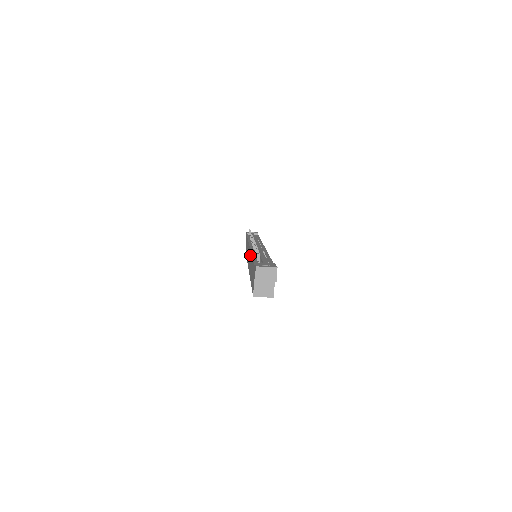
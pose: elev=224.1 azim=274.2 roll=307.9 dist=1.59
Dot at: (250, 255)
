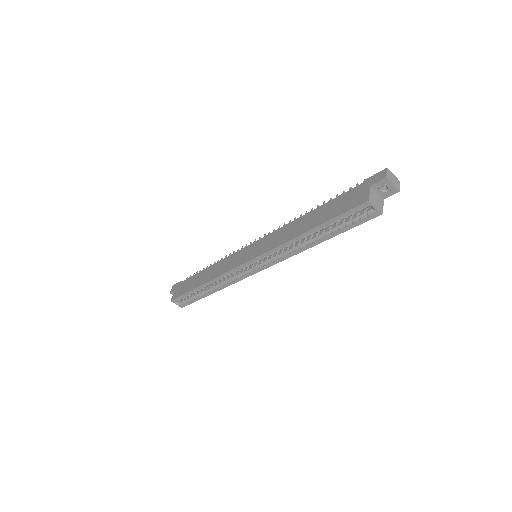
Dot at: (281, 230)
